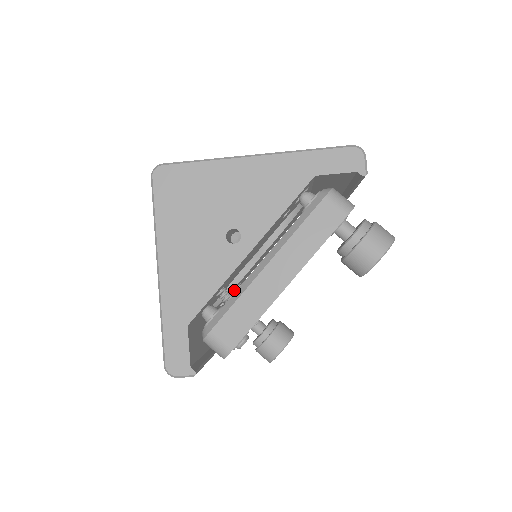
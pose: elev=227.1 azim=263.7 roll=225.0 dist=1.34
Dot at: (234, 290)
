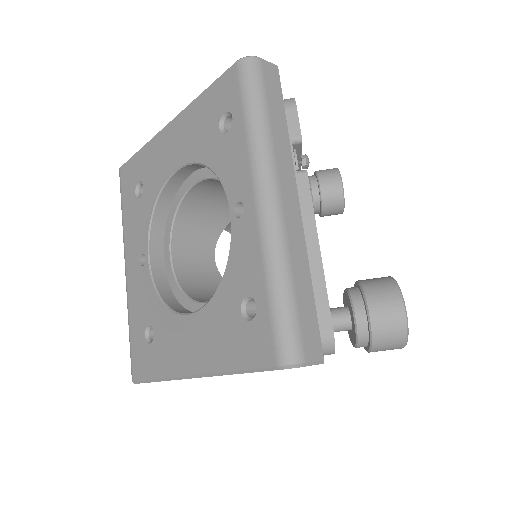
Dot at: occluded
